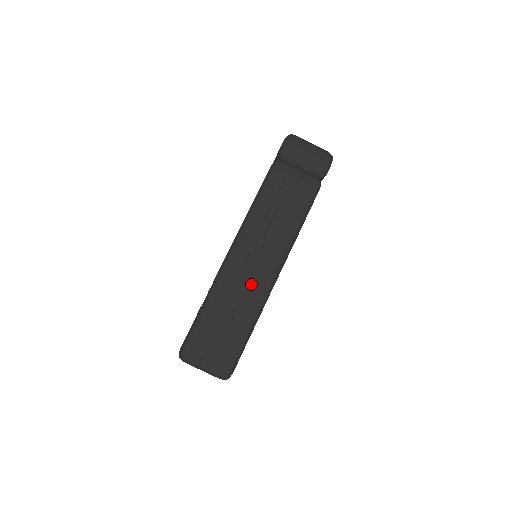
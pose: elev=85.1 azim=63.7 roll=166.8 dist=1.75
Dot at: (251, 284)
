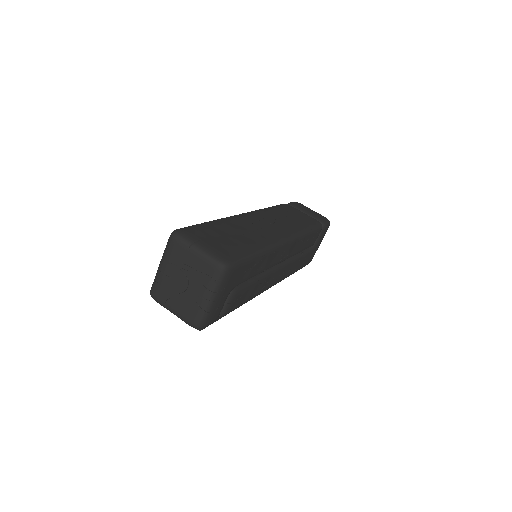
Dot at: (261, 231)
